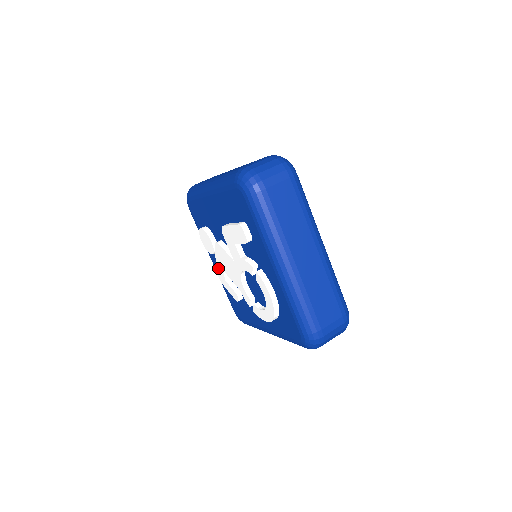
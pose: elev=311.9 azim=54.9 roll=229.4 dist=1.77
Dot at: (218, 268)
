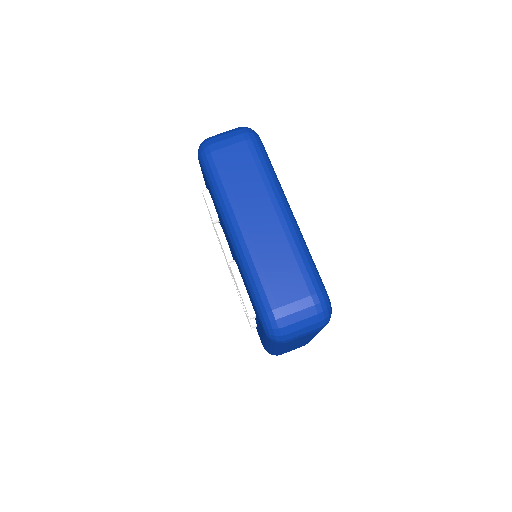
Dot at: (212, 222)
